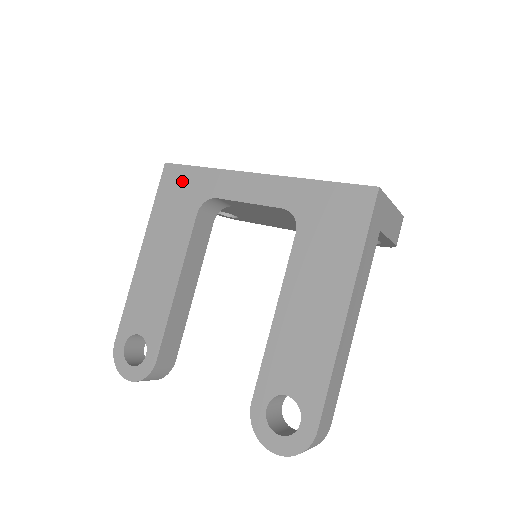
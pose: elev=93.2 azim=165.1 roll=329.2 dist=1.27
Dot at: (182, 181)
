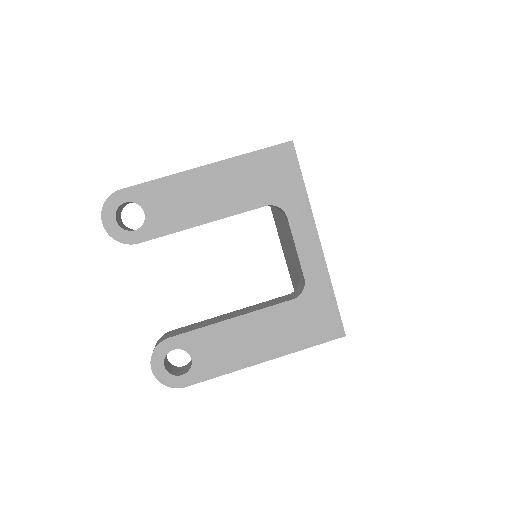
Dot at: (285, 172)
